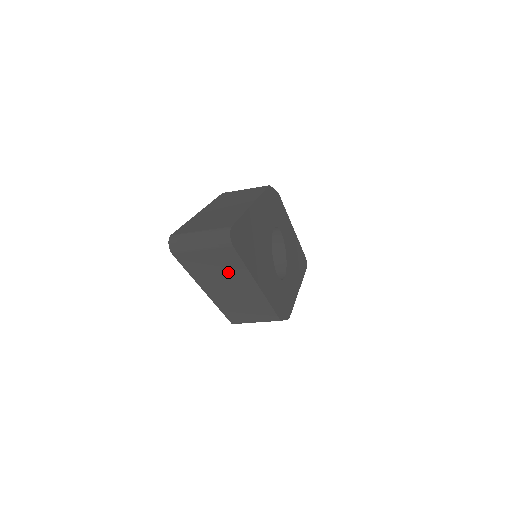
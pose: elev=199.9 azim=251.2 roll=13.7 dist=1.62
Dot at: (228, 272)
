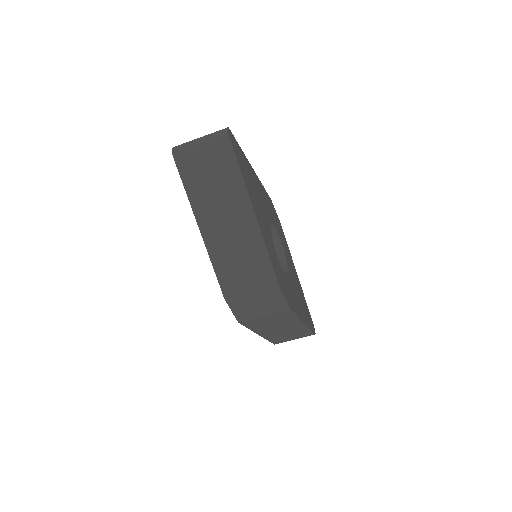
Dot at: (223, 184)
